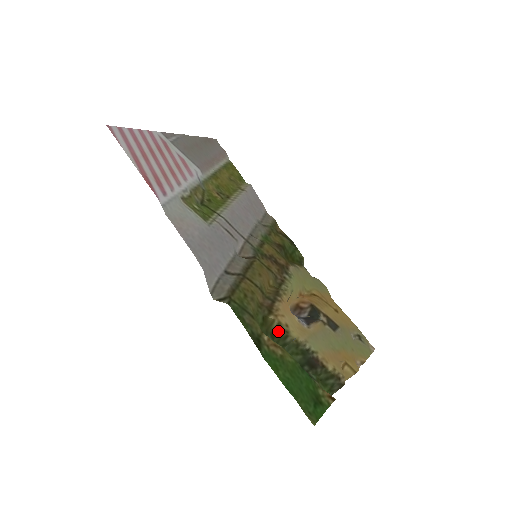
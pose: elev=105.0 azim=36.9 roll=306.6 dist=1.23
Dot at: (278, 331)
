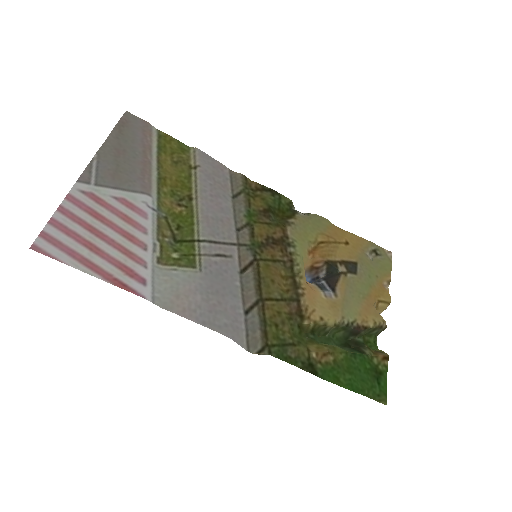
Dot at: (316, 328)
